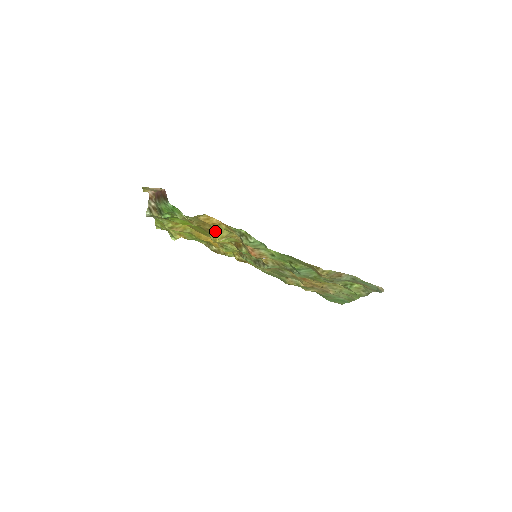
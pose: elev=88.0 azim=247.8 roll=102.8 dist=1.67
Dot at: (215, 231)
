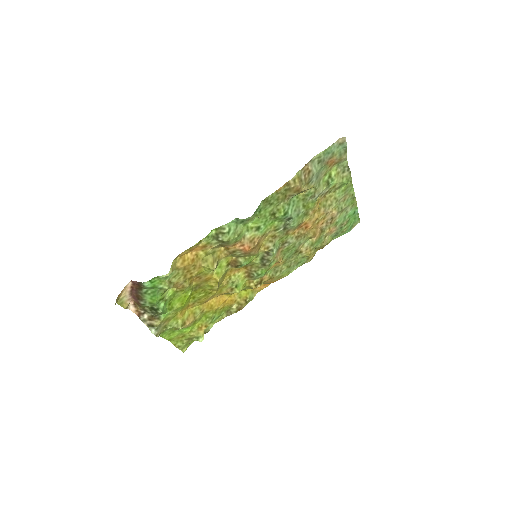
Dot at: (203, 268)
